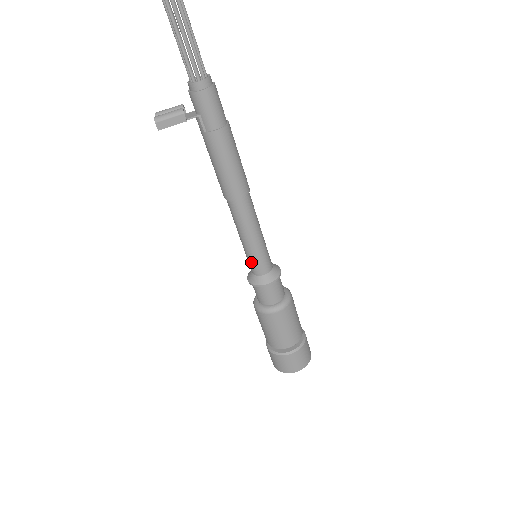
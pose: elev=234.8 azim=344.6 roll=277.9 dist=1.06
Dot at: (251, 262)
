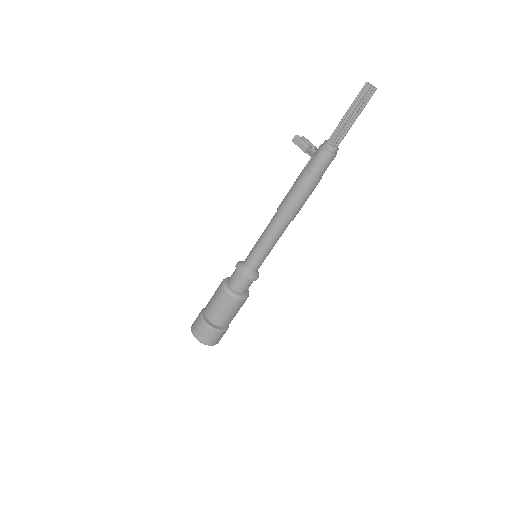
Dot at: (250, 253)
